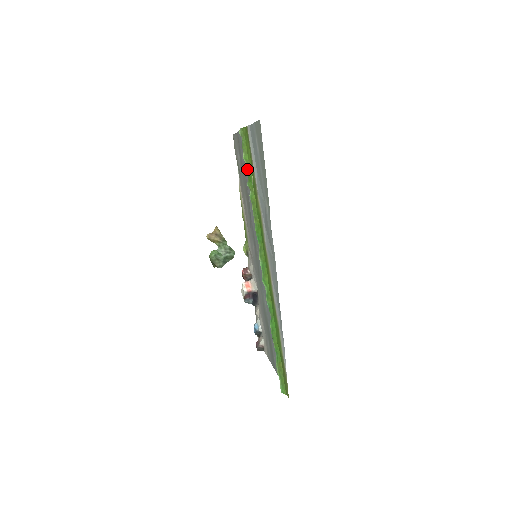
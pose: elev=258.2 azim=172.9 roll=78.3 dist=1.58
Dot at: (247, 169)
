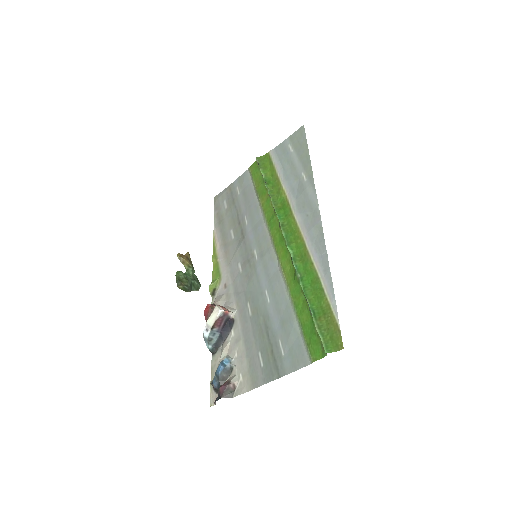
Dot at: (265, 177)
